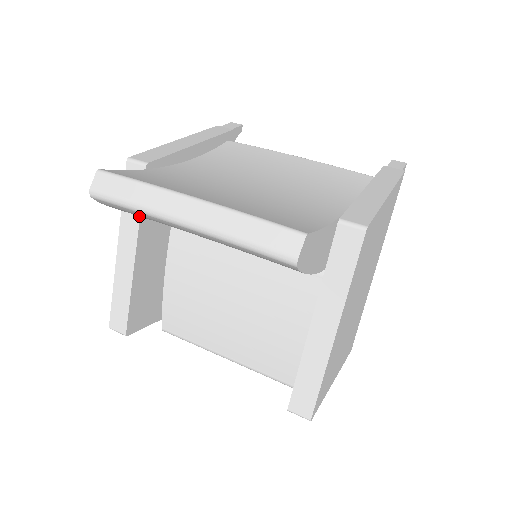
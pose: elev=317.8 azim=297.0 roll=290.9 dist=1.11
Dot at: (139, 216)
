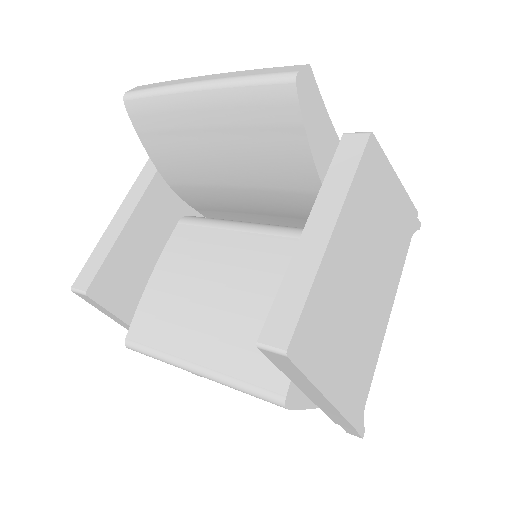
Dot at: (153, 175)
